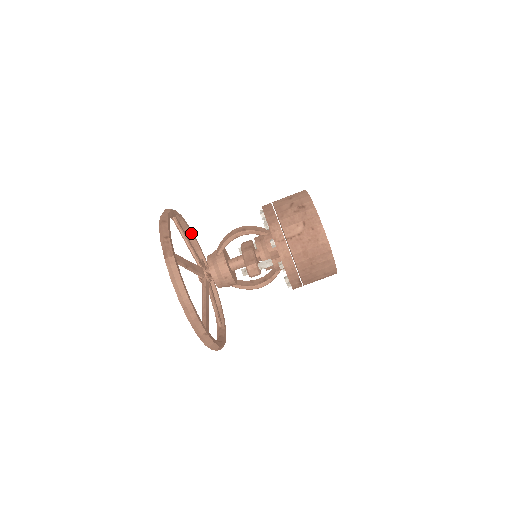
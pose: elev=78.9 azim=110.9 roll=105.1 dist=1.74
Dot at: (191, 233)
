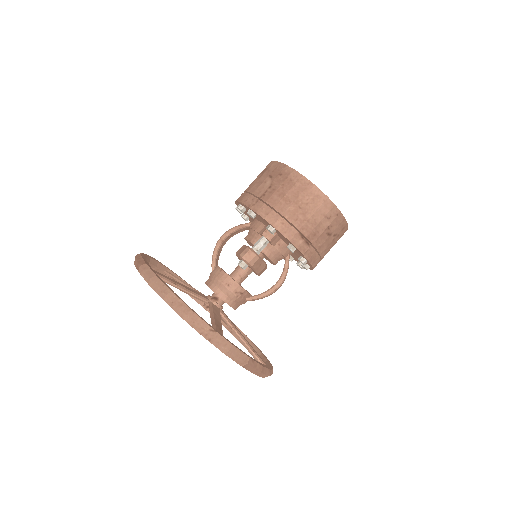
Dot at: occluded
